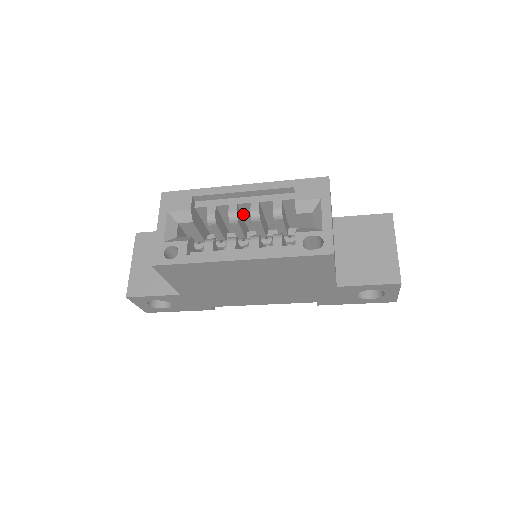
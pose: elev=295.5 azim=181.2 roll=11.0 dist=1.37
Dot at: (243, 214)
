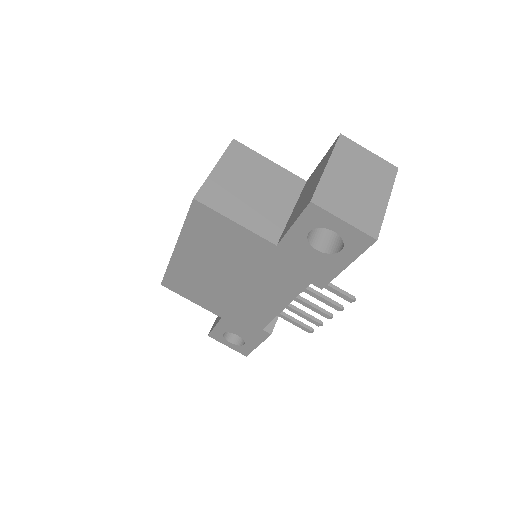
Dot at: occluded
